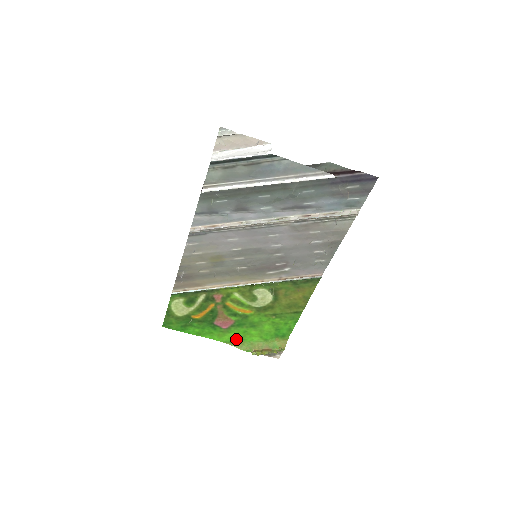
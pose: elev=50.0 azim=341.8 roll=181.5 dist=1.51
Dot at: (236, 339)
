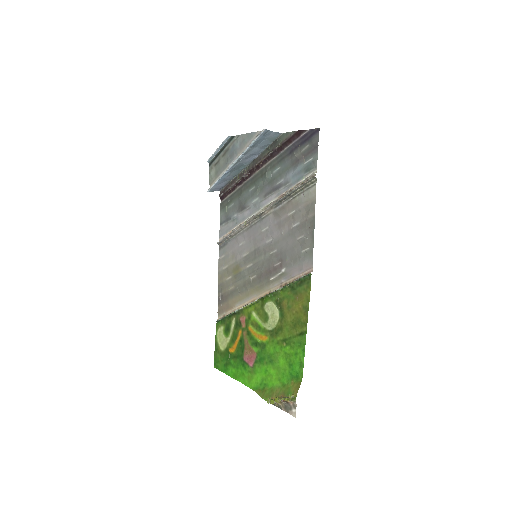
Dot at: (261, 384)
